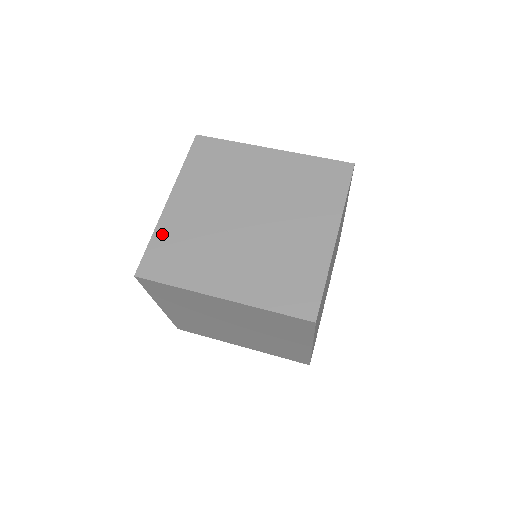
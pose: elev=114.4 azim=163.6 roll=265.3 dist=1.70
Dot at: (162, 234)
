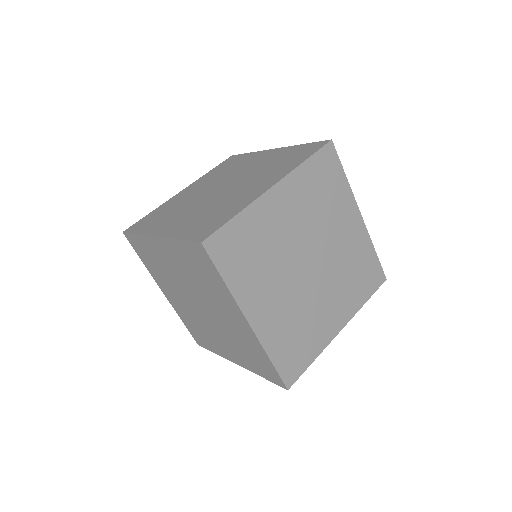
Dot at: (181, 233)
